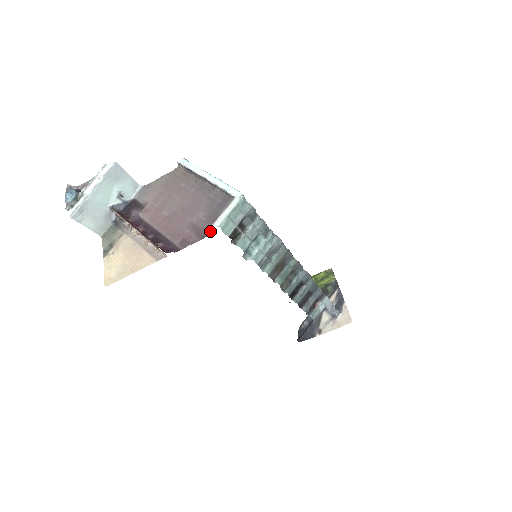
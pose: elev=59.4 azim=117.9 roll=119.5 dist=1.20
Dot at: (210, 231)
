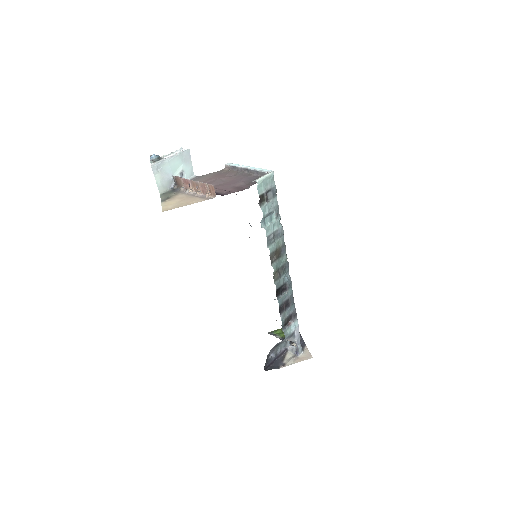
Dot at: (249, 187)
